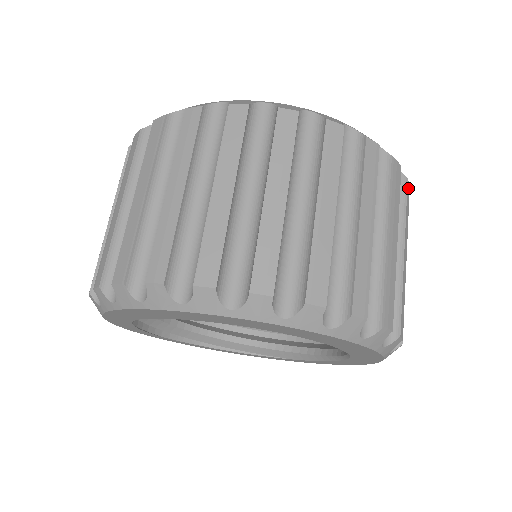
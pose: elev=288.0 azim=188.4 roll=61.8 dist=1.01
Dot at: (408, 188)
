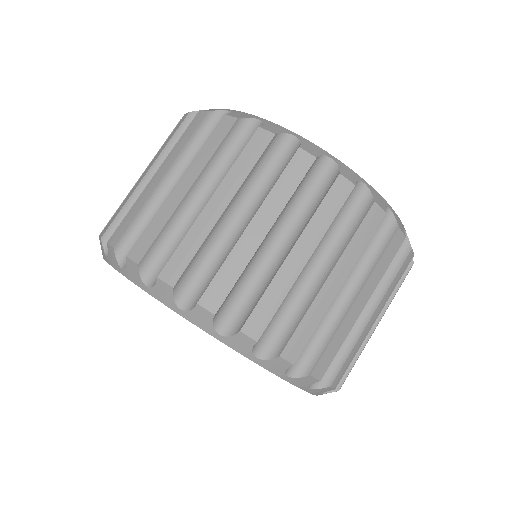
Dot at: (398, 238)
